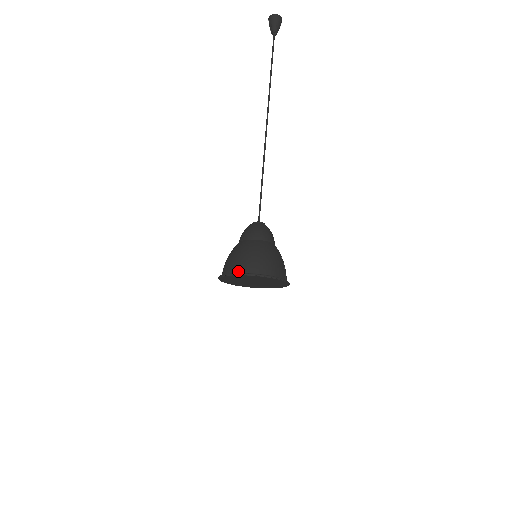
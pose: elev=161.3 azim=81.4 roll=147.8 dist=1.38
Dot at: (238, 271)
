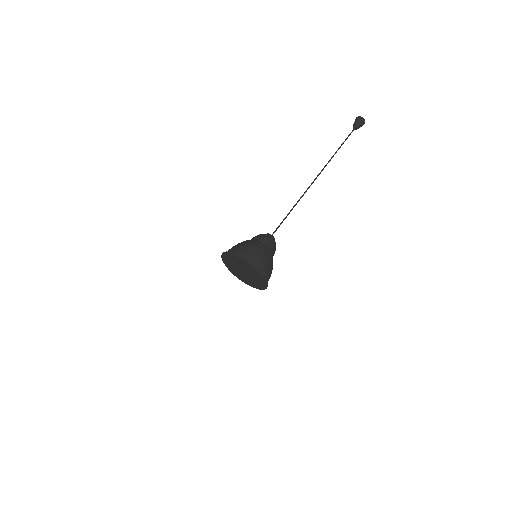
Dot at: (228, 251)
